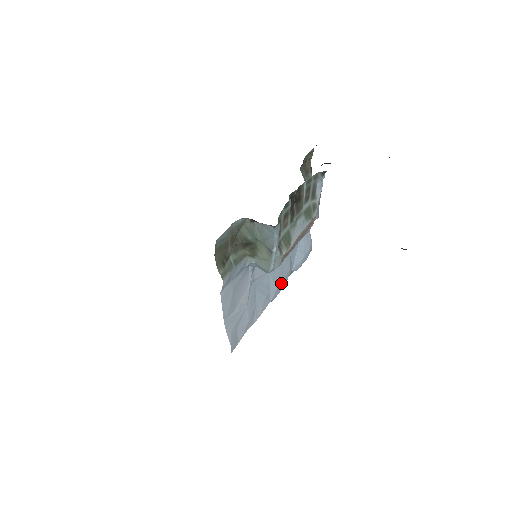
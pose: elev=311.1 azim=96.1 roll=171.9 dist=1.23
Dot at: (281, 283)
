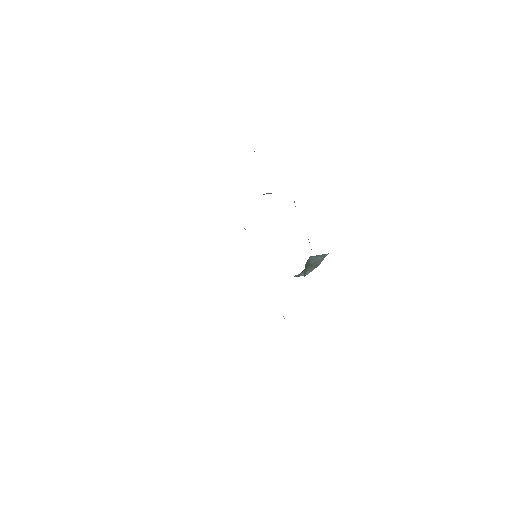
Dot at: occluded
